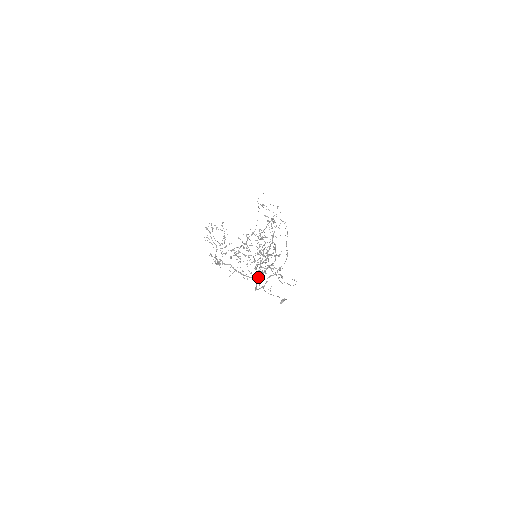
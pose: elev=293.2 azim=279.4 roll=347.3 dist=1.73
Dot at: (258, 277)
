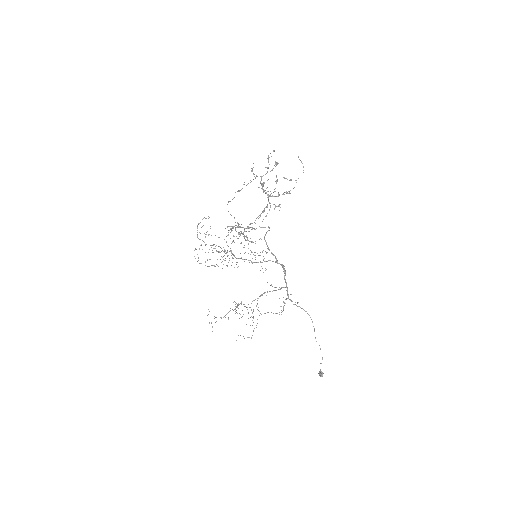
Dot at: (275, 290)
